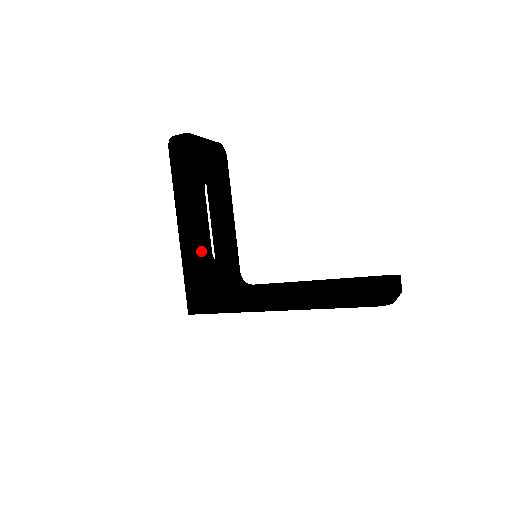
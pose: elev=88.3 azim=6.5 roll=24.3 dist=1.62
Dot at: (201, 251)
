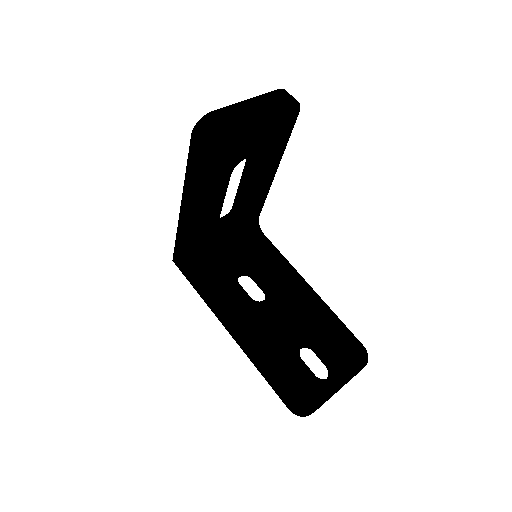
Dot at: (200, 230)
